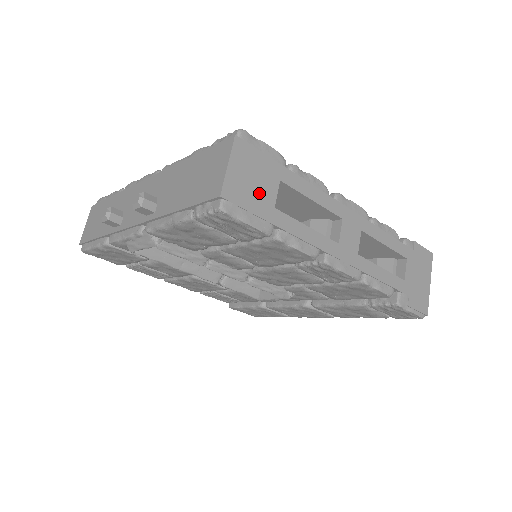
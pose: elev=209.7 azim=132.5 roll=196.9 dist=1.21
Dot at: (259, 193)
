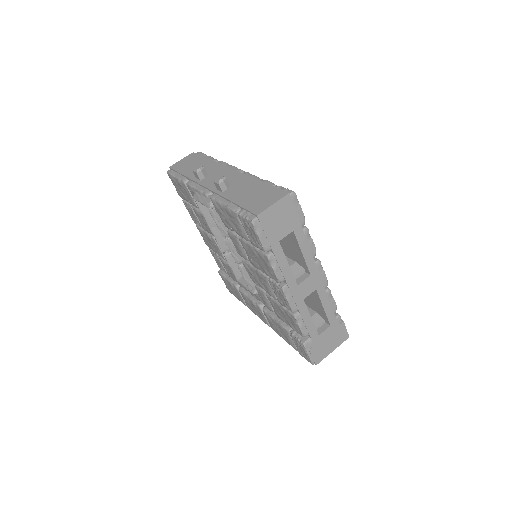
Dot at: (277, 228)
